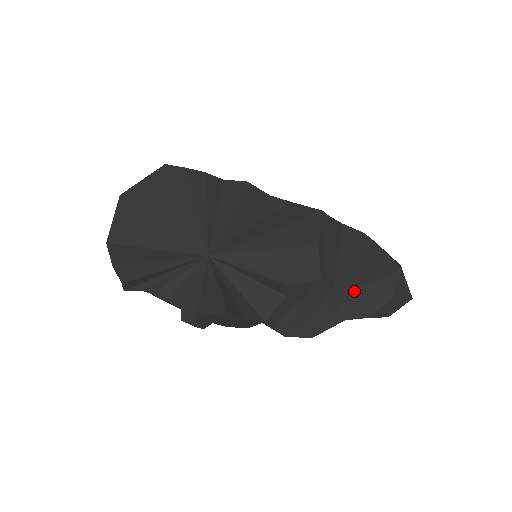
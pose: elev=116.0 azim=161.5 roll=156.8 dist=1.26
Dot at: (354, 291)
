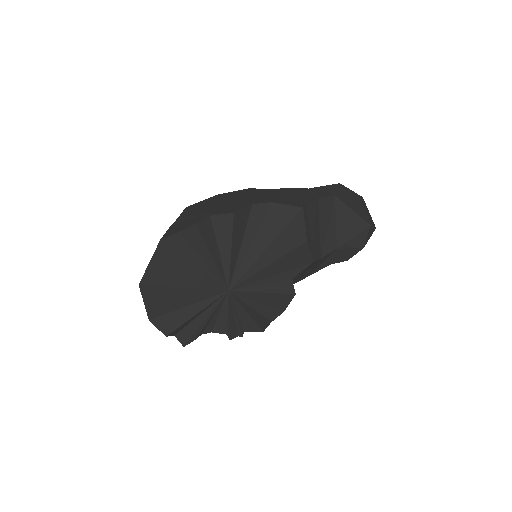
Dot at: (335, 249)
